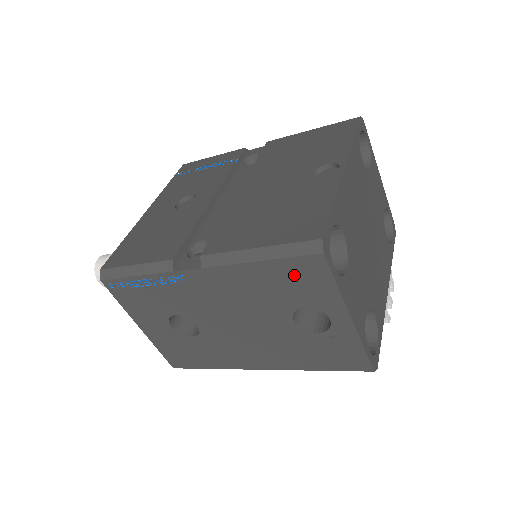
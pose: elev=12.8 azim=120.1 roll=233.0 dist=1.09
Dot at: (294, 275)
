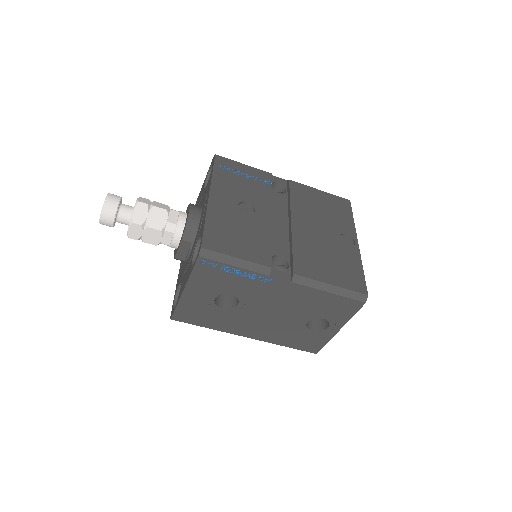
Dot at: (339, 305)
